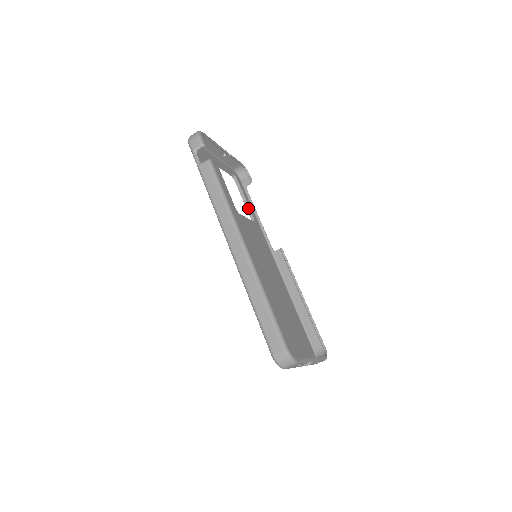
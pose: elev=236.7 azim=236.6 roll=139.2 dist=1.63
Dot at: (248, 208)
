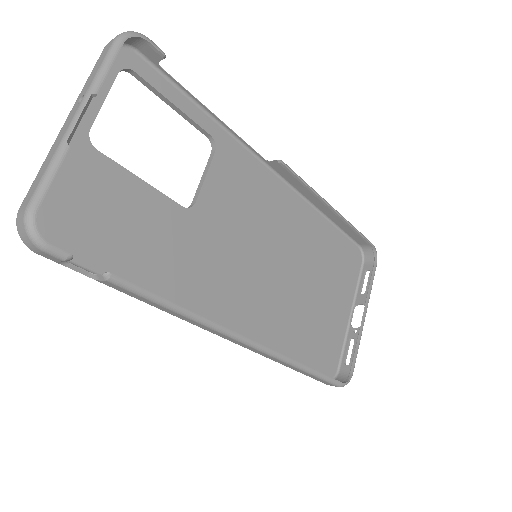
Dot at: (190, 121)
